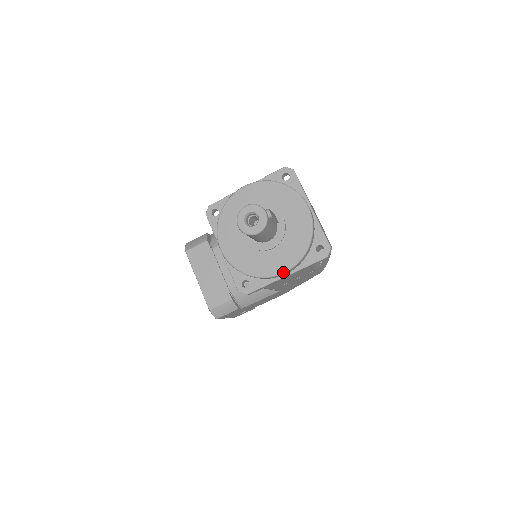
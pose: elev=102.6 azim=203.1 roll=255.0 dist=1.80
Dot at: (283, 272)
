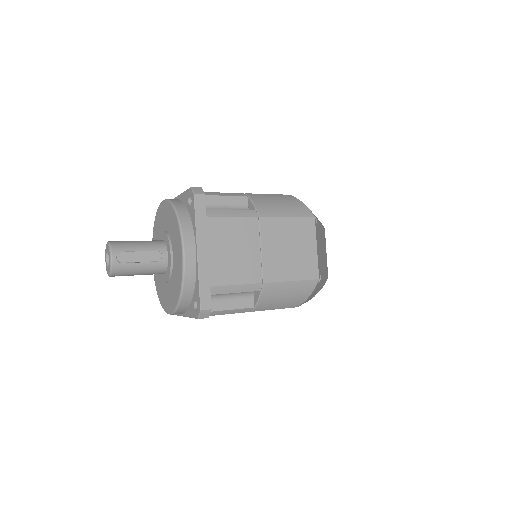
Dot at: (169, 313)
